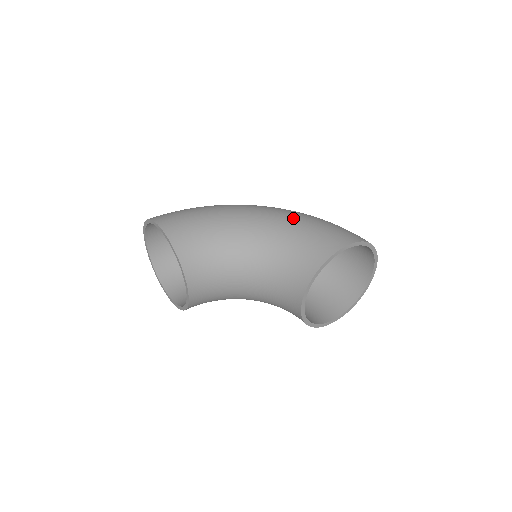
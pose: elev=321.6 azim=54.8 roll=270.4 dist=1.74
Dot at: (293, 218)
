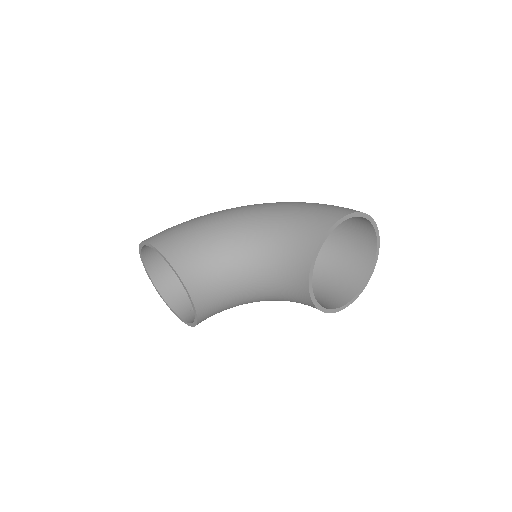
Dot at: (282, 207)
